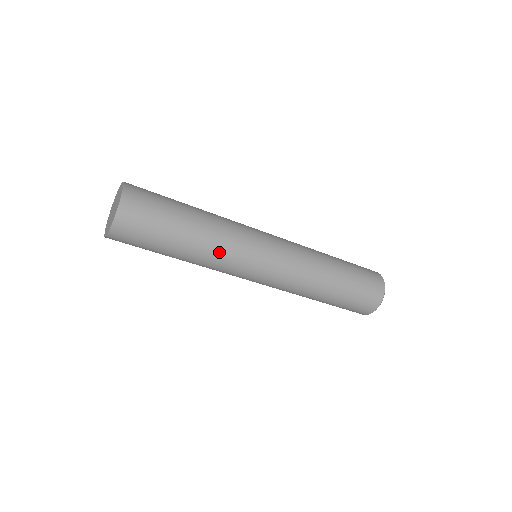
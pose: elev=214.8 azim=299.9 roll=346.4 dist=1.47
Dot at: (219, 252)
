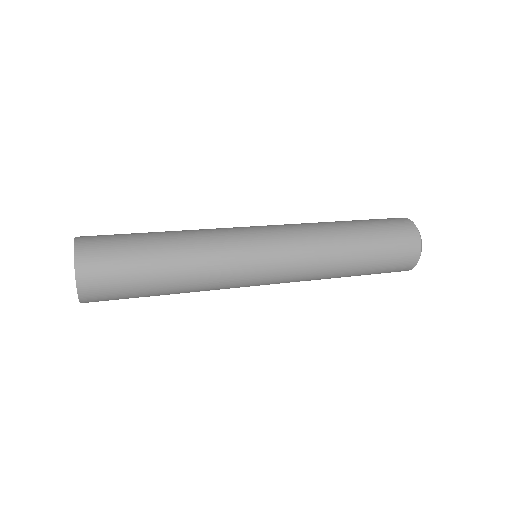
Dot at: occluded
